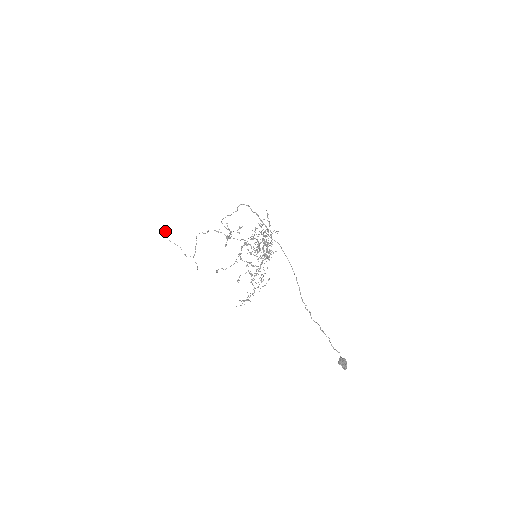
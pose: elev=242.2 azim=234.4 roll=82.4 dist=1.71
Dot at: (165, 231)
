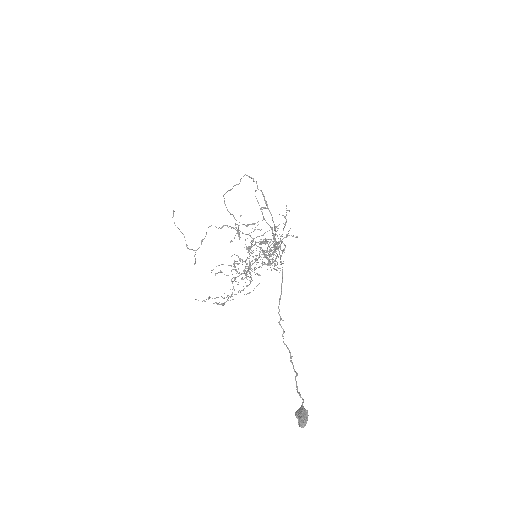
Dot at: (173, 213)
